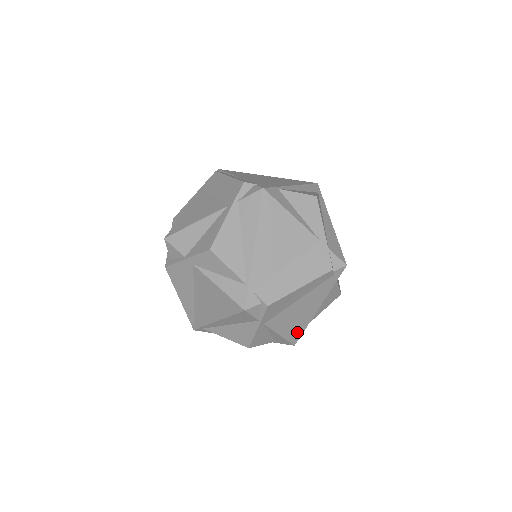
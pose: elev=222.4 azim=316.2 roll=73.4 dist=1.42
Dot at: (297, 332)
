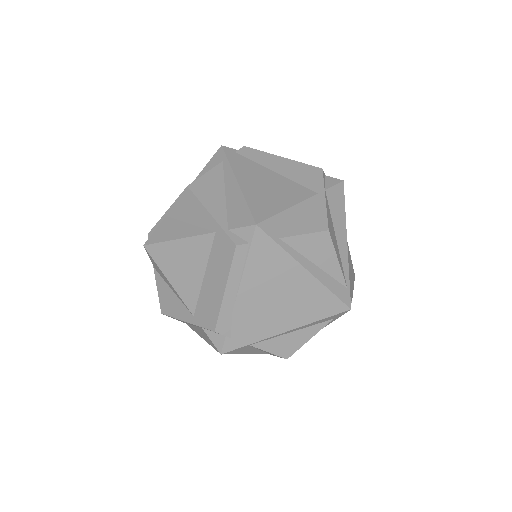
Dot at: occluded
